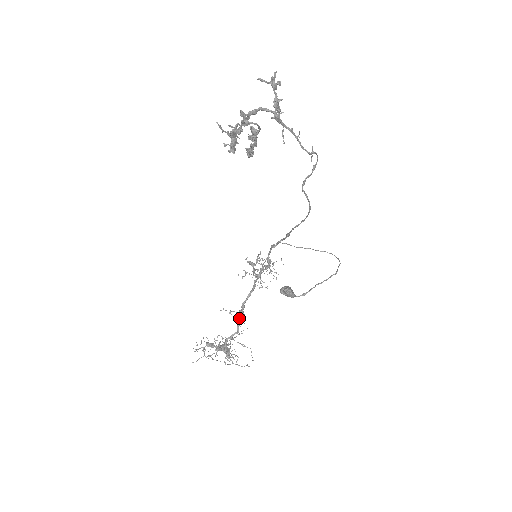
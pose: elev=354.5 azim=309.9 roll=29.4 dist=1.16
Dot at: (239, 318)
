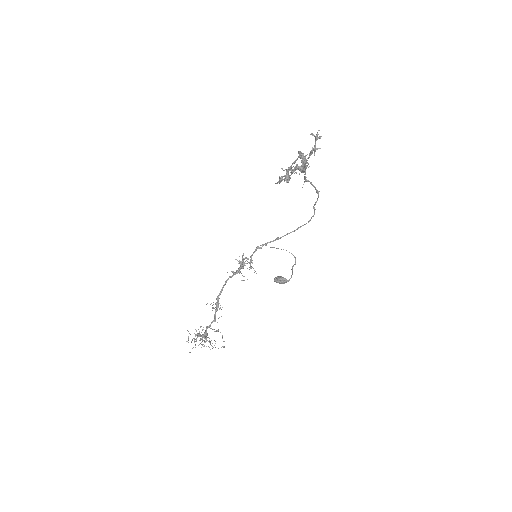
Dot at: (216, 309)
